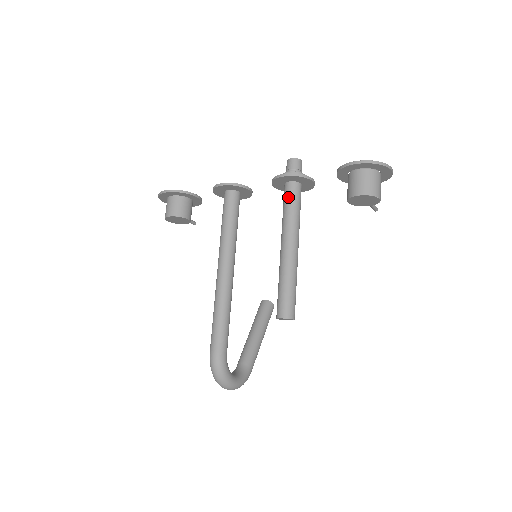
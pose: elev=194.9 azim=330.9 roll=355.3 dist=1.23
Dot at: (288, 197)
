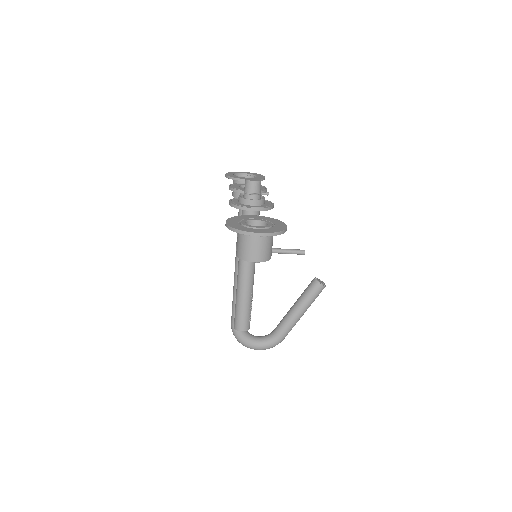
Dot at: occluded
